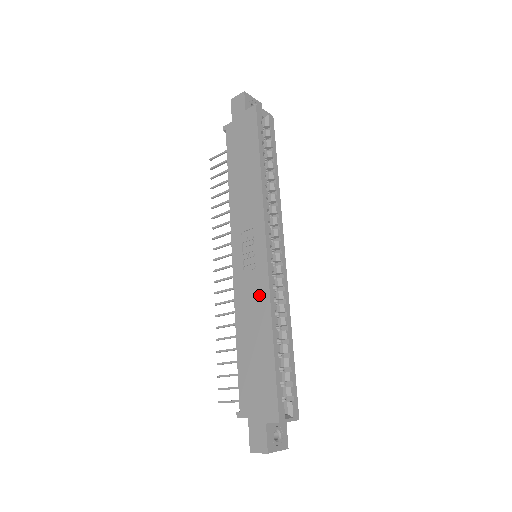
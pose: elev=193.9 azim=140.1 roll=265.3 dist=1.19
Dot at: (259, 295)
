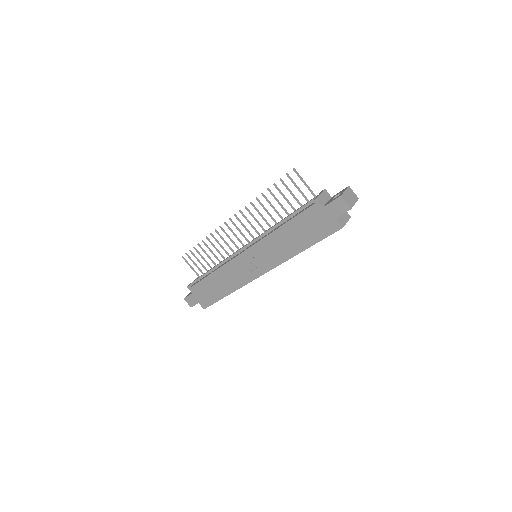
Dot at: (238, 280)
